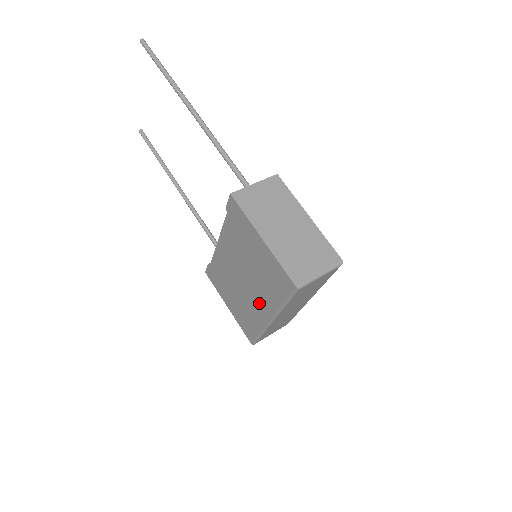
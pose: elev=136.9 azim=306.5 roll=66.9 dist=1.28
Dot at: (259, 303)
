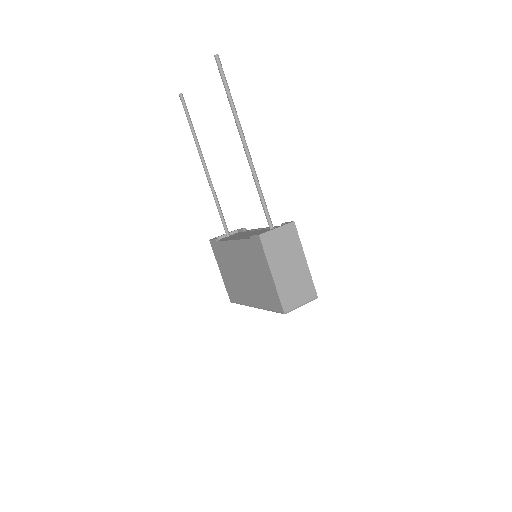
Dot at: (250, 294)
